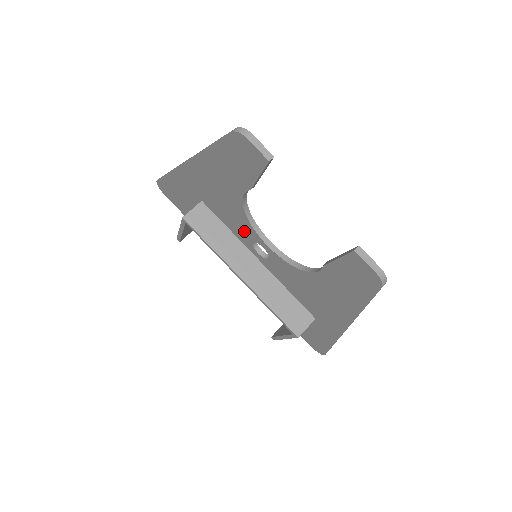
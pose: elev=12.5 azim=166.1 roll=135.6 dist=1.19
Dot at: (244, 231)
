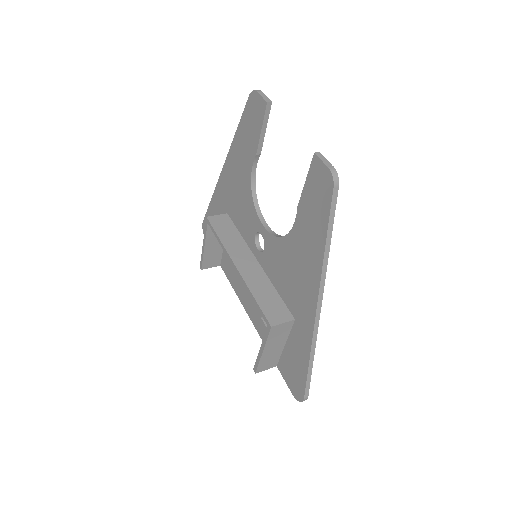
Dot at: (250, 224)
